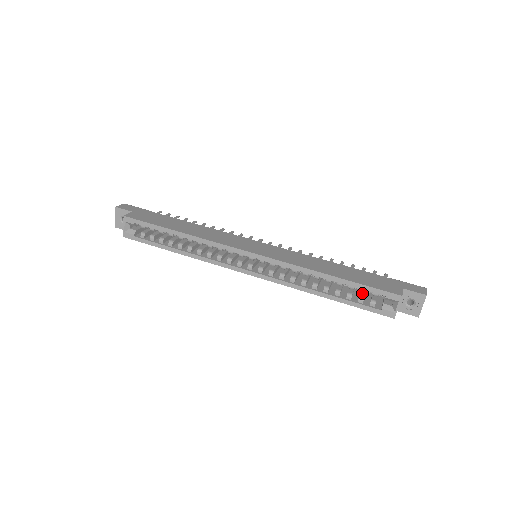
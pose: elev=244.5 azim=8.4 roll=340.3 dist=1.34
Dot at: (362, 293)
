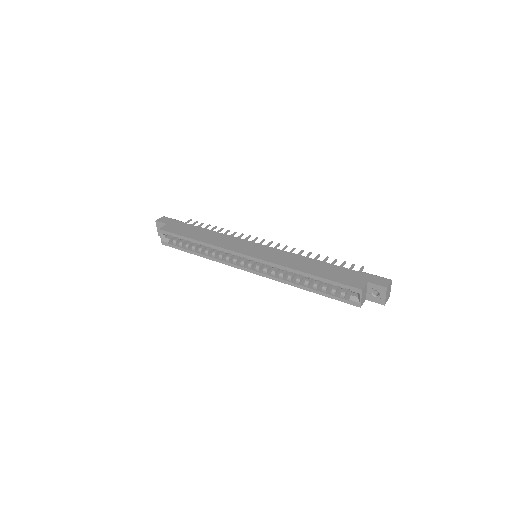
Dot at: occluded
